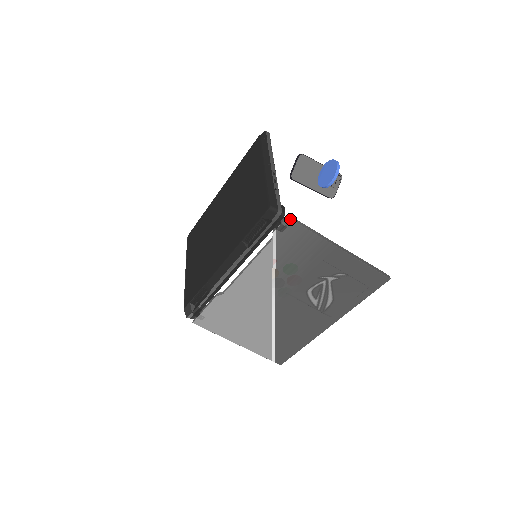
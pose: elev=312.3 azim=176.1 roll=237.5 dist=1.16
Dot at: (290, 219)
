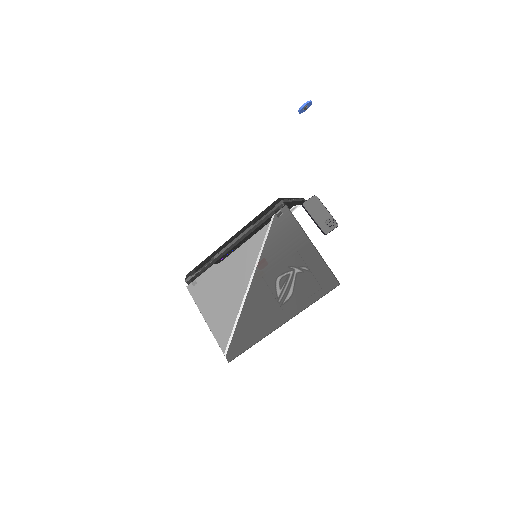
Dot at: (287, 207)
